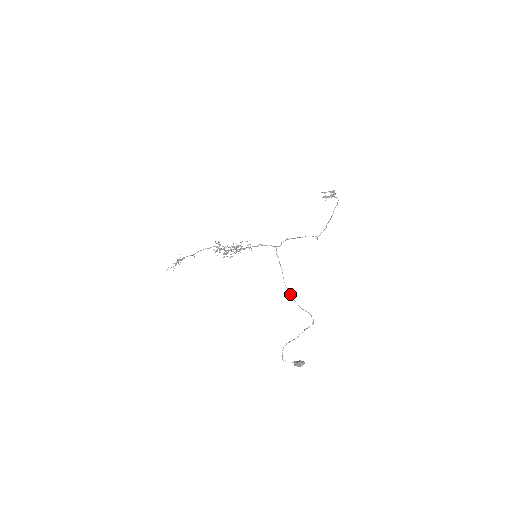
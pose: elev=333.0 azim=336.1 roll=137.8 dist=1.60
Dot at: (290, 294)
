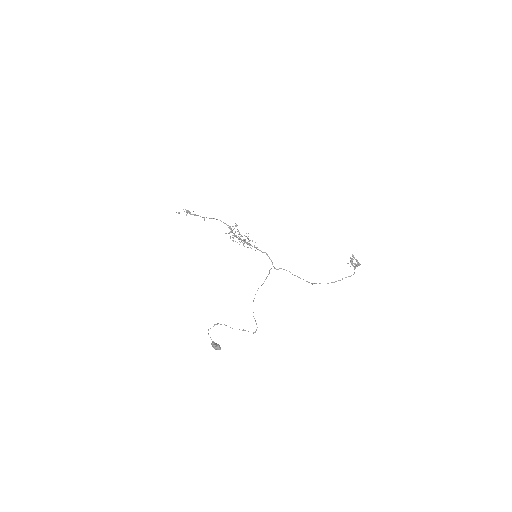
Dot at: occluded
